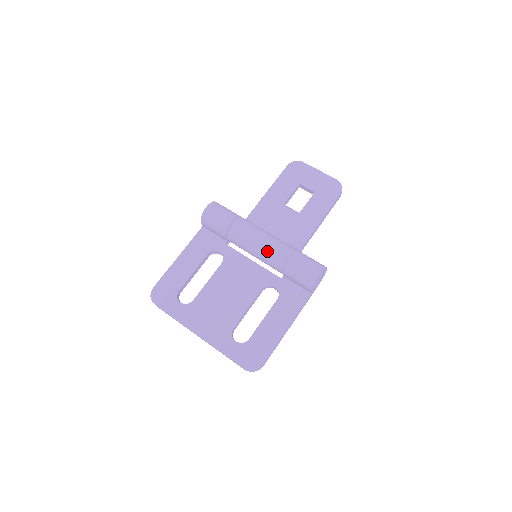
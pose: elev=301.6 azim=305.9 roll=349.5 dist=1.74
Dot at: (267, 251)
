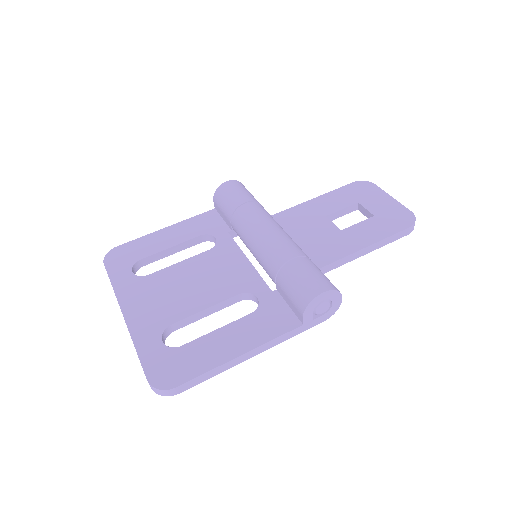
Dot at: (268, 244)
